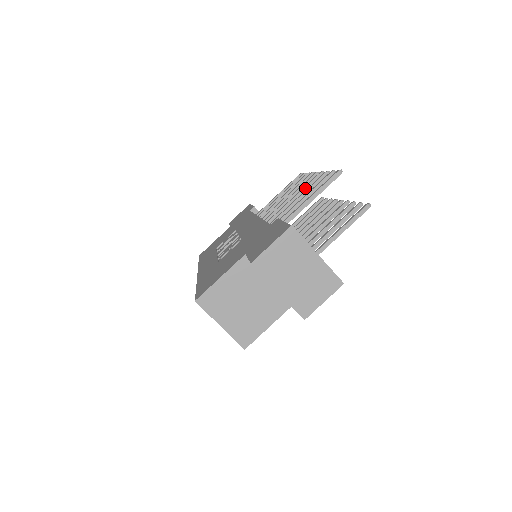
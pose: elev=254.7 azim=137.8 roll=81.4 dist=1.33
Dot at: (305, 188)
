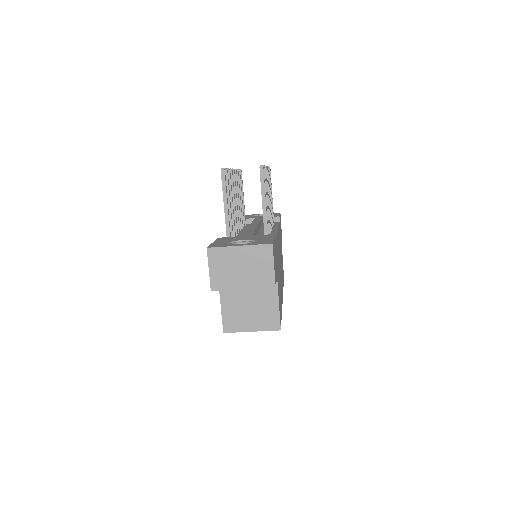
Dot at: occluded
